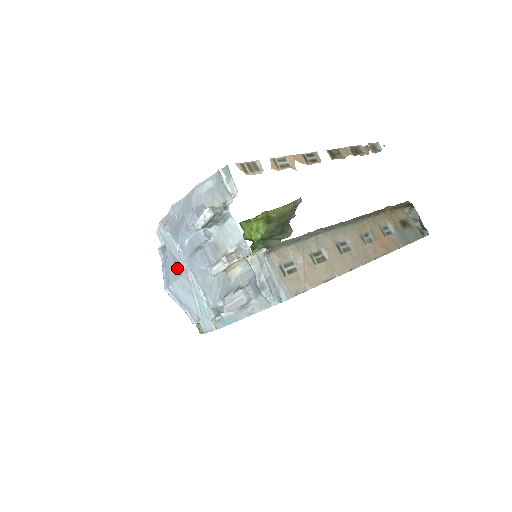
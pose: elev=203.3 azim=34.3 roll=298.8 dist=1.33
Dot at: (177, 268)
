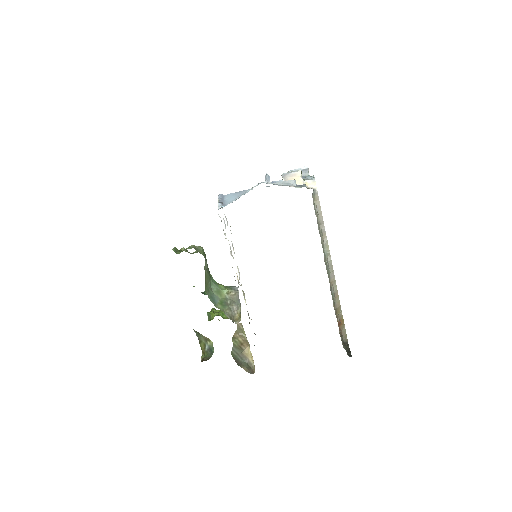
Dot at: occluded
